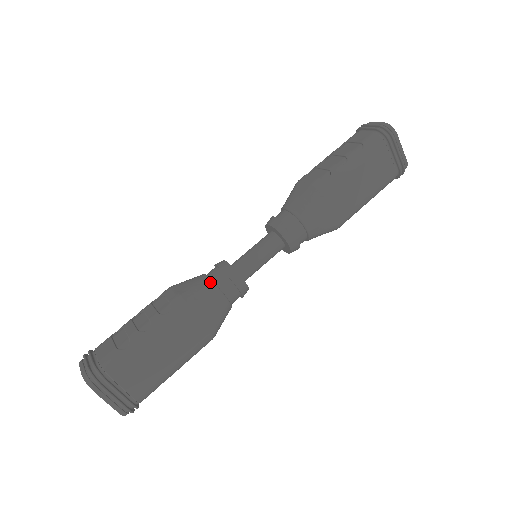
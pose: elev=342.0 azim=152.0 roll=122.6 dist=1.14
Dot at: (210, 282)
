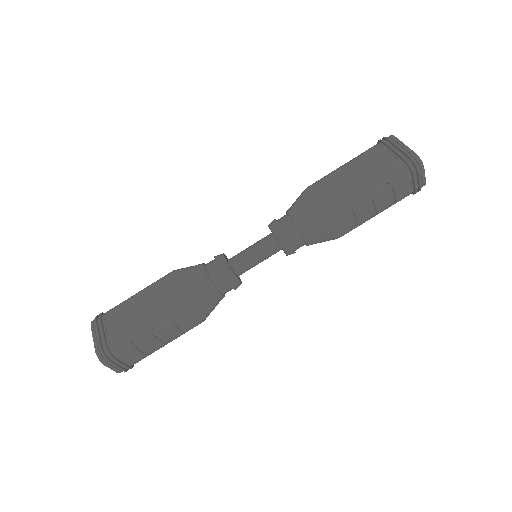
Dot at: occluded
